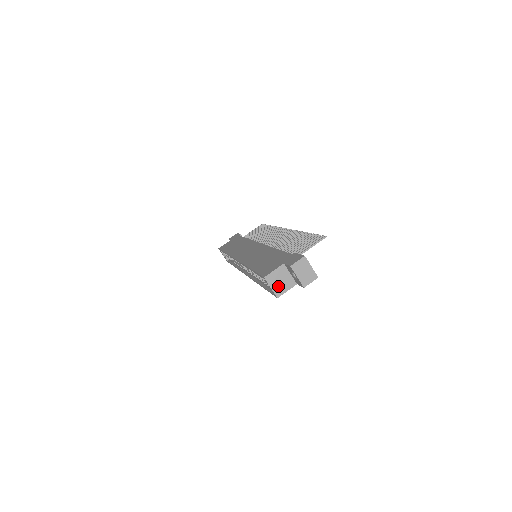
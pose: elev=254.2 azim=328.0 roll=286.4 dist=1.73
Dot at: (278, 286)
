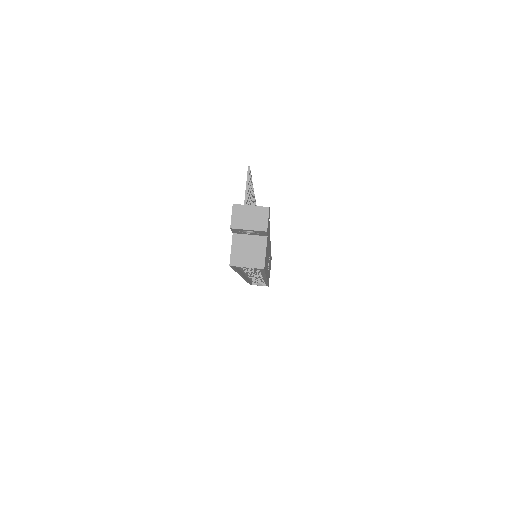
Dot at: (252, 258)
